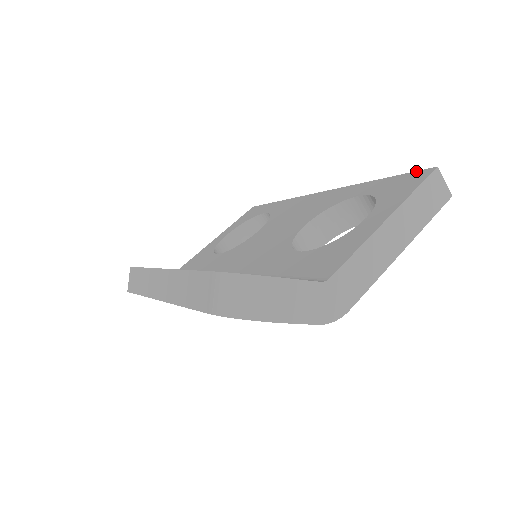
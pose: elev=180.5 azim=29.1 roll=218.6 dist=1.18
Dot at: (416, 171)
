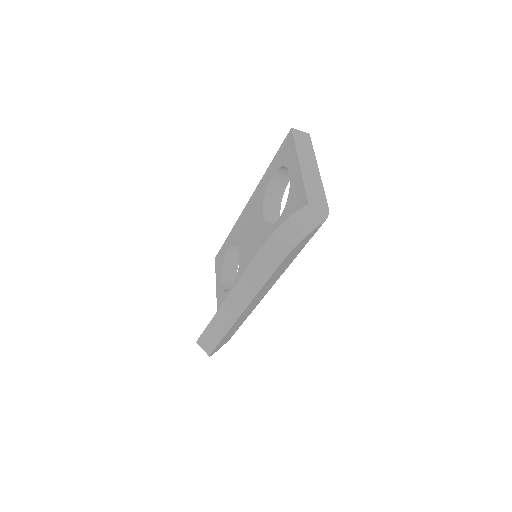
Dot at: (284, 140)
